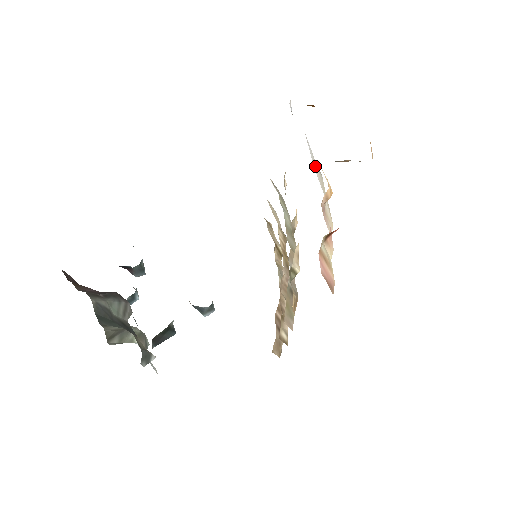
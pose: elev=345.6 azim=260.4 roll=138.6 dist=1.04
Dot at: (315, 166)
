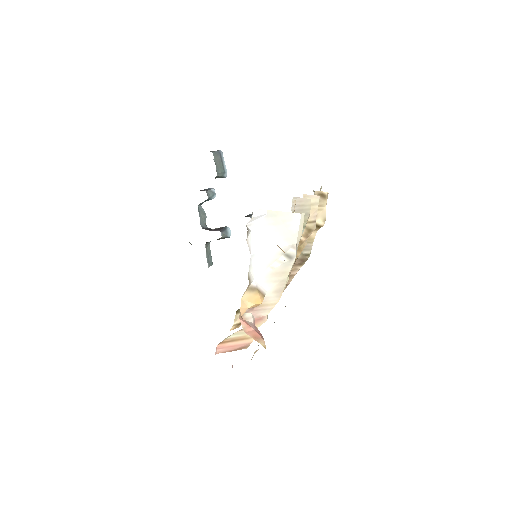
Dot at: (272, 264)
